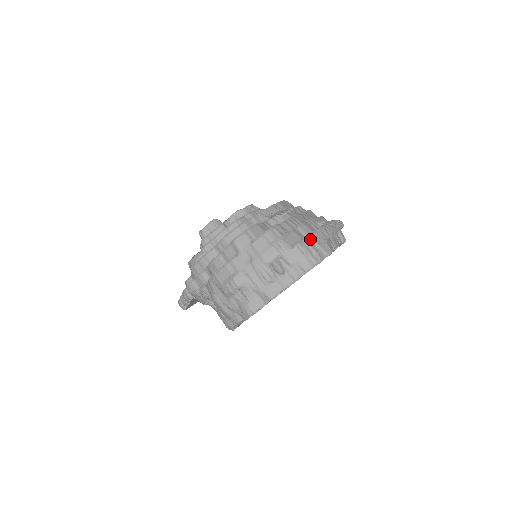
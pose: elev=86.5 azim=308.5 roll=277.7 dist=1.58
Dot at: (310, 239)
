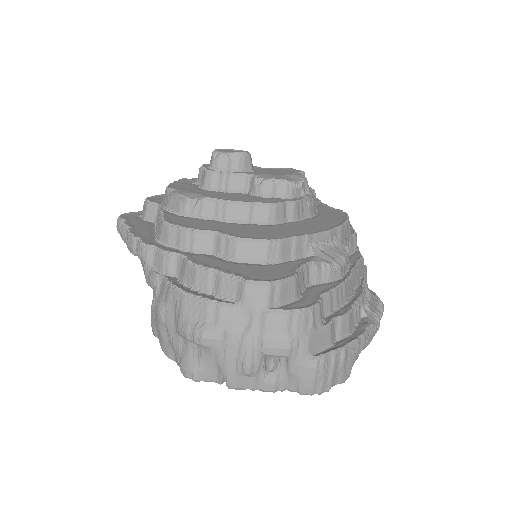
Dot at: (340, 356)
